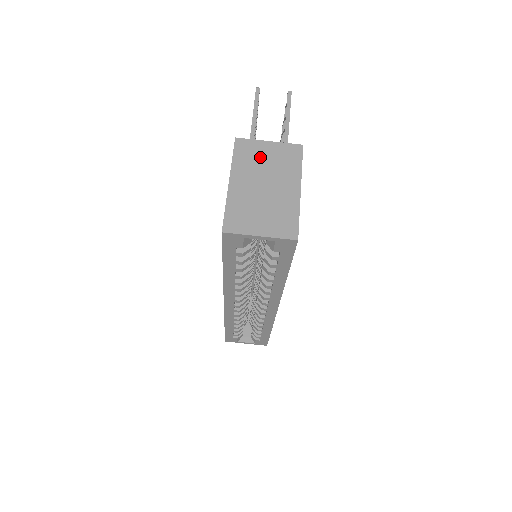
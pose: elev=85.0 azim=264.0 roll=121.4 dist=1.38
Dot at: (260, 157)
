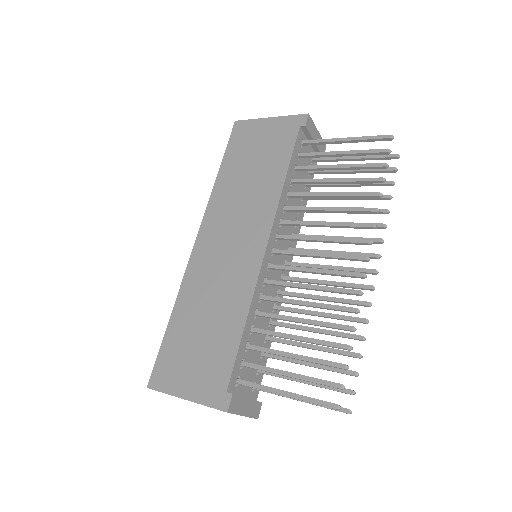
Dot at: occluded
